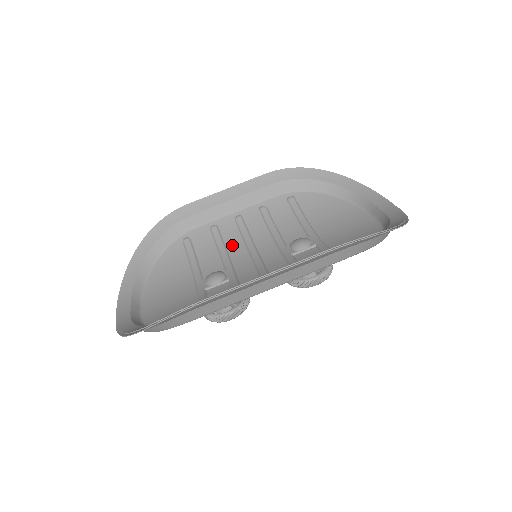
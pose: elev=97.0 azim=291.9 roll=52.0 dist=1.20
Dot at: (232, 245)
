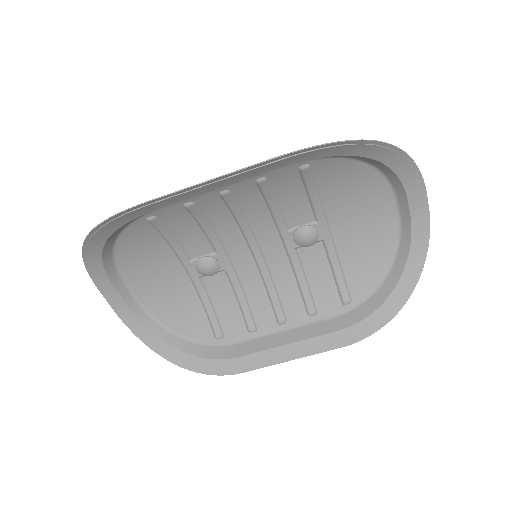
Dot at: (218, 221)
